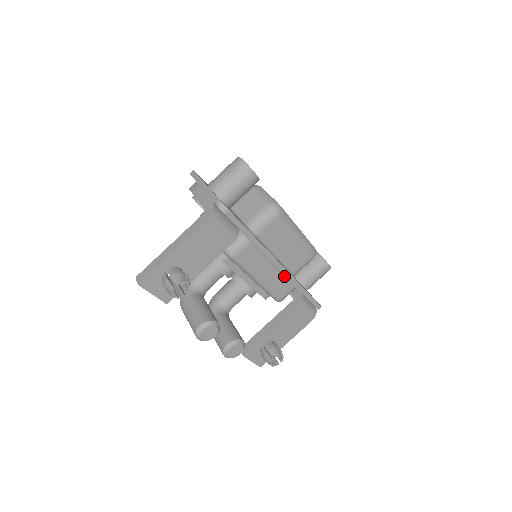
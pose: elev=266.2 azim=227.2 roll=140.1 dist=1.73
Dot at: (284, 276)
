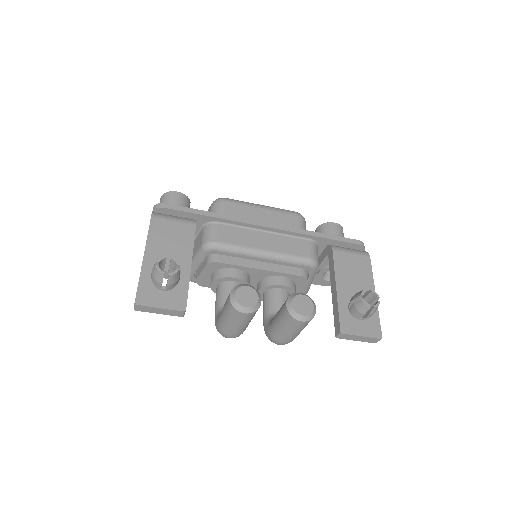
Dot at: (286, 236)
